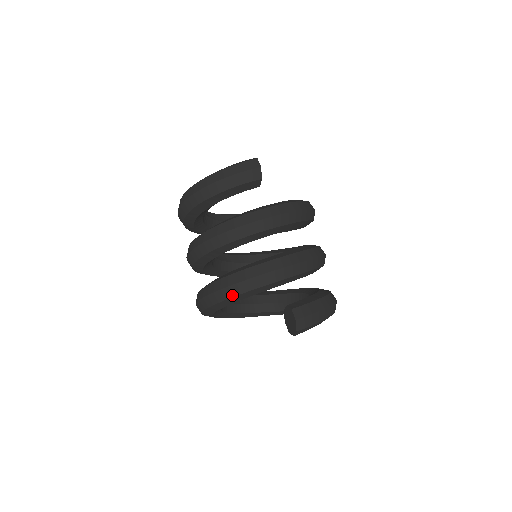
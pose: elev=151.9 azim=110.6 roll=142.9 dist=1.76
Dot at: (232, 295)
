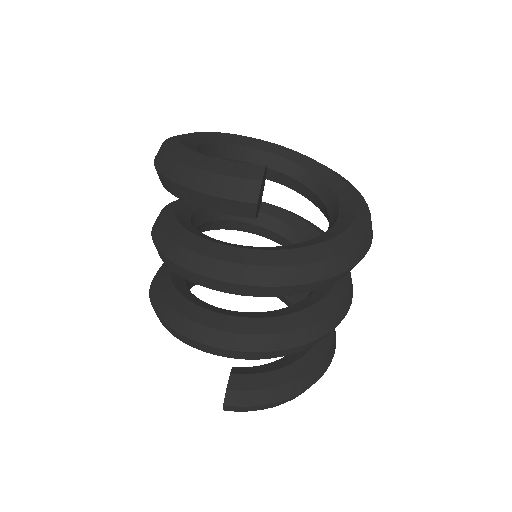
Dot at: (166, 328)
